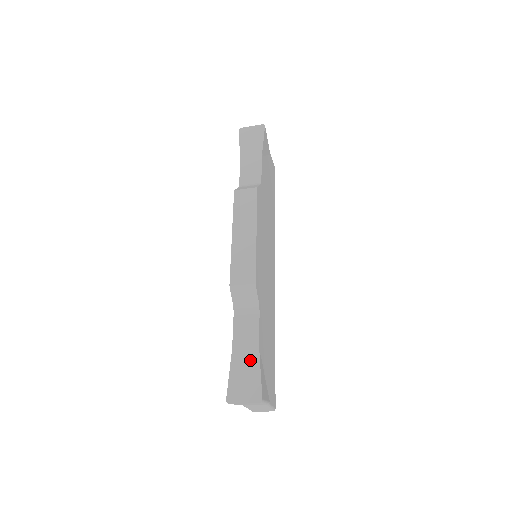
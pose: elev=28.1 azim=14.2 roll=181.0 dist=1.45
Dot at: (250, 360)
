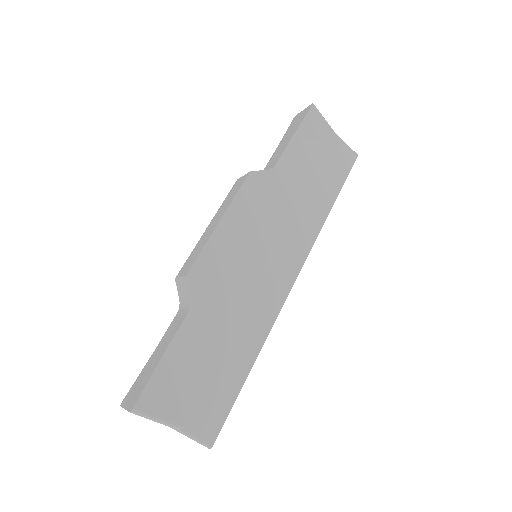
Dot at: (154, 363)
